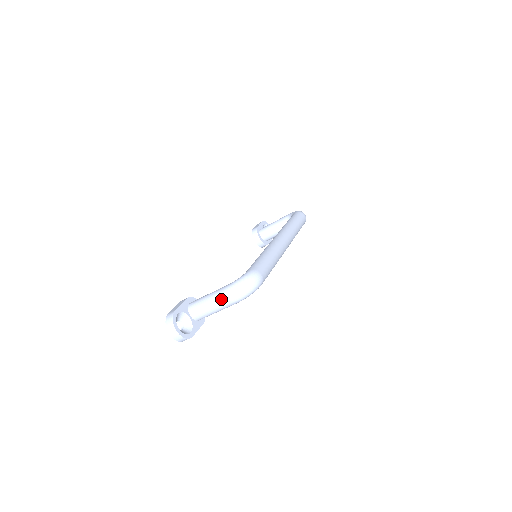
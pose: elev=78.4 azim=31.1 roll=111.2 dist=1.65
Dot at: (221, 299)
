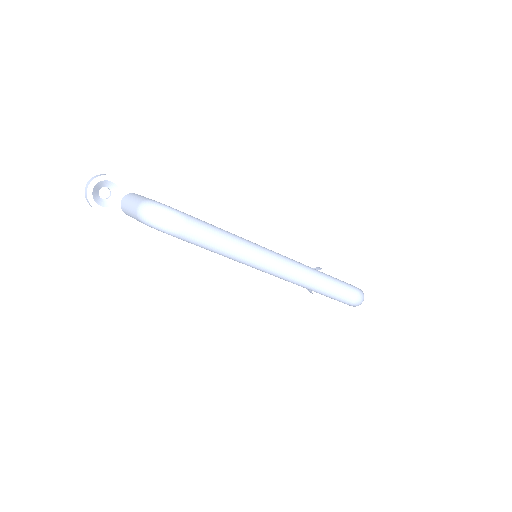
Dot at: (136, 203)
